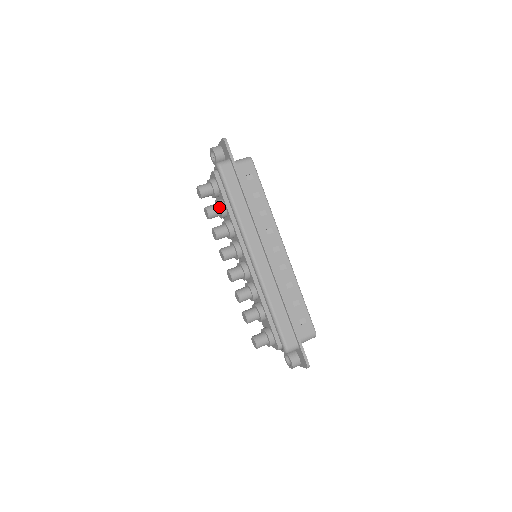
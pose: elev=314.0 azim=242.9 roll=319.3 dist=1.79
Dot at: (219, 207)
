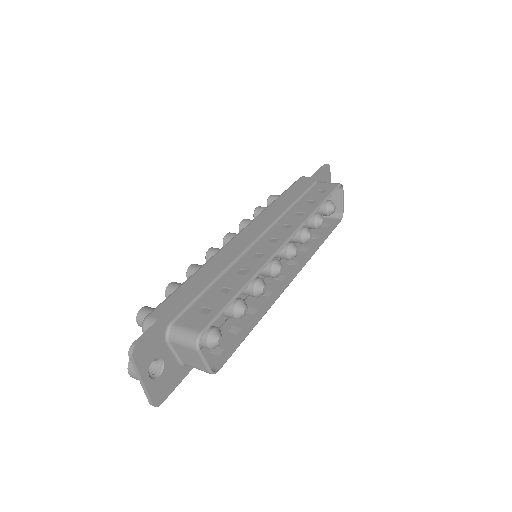
Dot at: occluded
